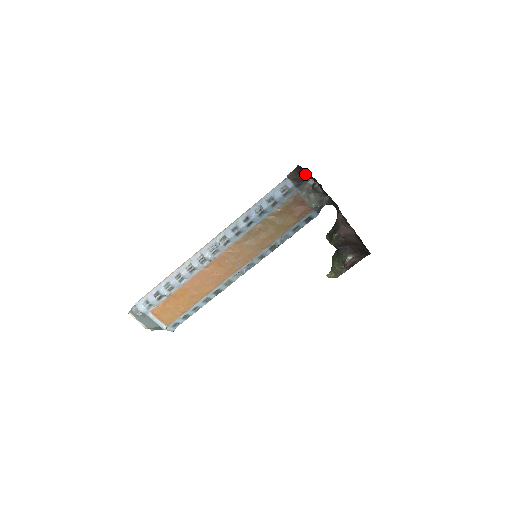
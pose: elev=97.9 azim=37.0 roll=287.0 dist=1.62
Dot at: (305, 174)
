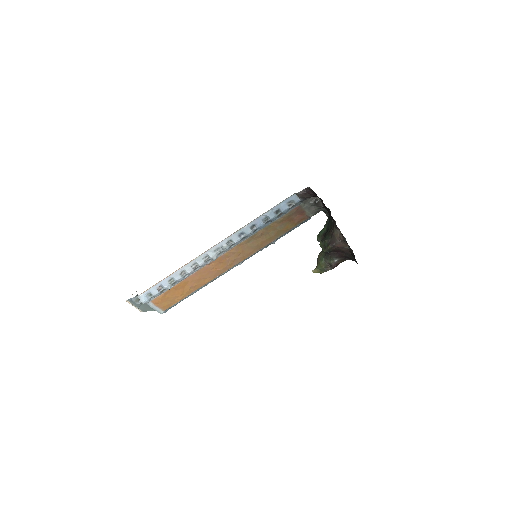
Dot at: (315, 196)
